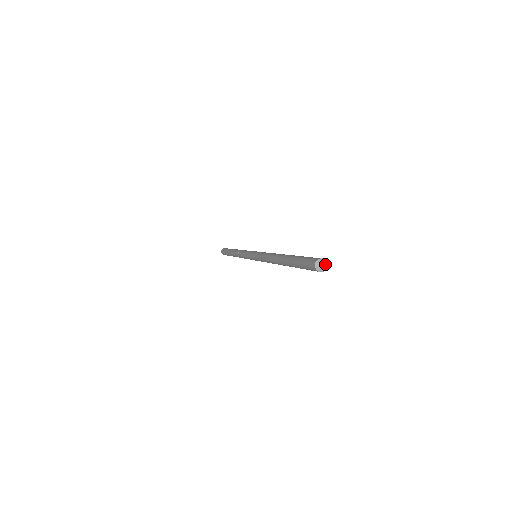
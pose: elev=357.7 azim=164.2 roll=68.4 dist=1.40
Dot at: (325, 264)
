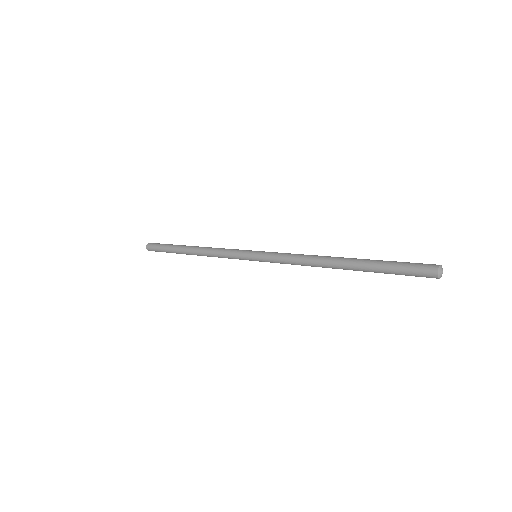
Dot at: (442, 268)
